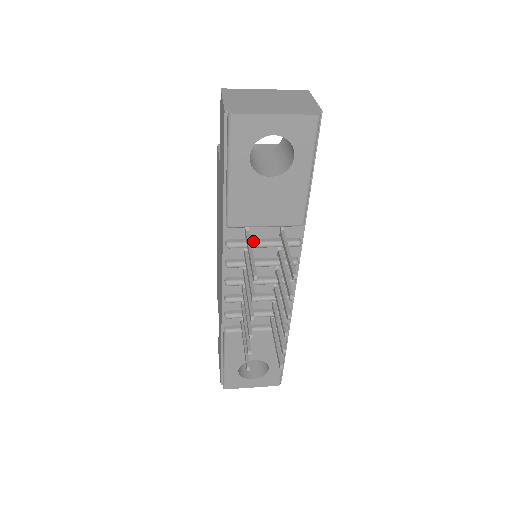
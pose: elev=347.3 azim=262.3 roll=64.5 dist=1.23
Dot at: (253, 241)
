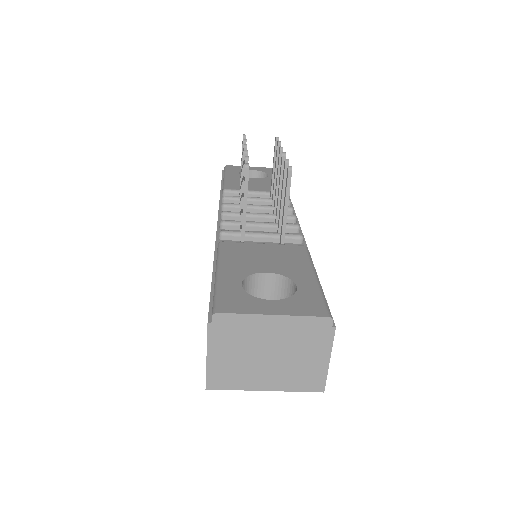
Dot at: occluded
